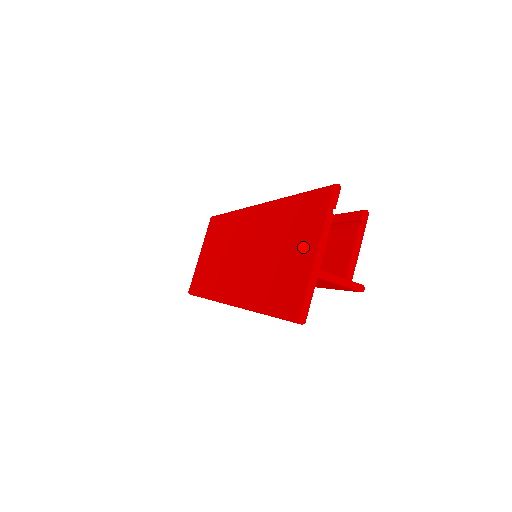
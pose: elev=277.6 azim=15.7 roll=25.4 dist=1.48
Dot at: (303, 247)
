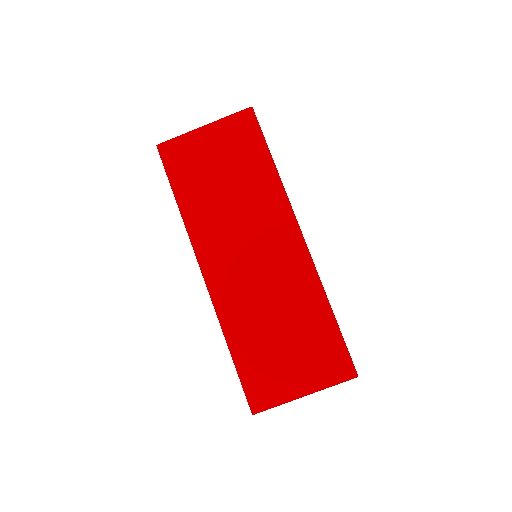
Dot at: (301, 373)
